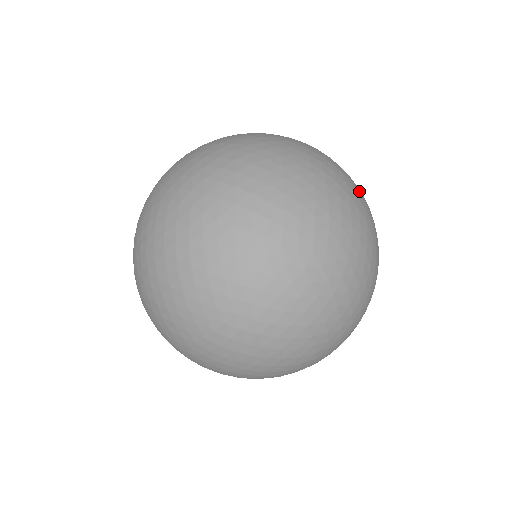
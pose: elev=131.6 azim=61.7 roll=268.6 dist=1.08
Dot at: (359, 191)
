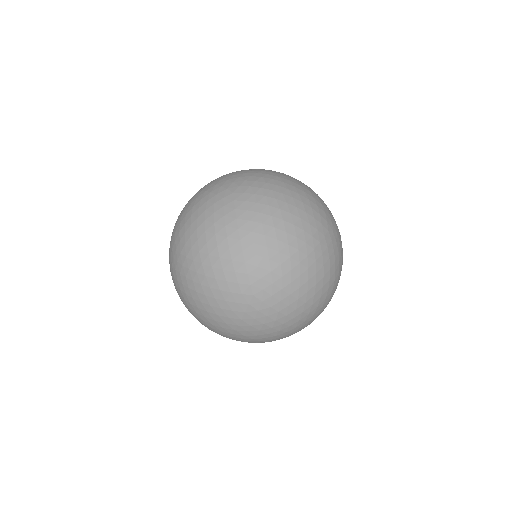
Dot at: (329, 295)
